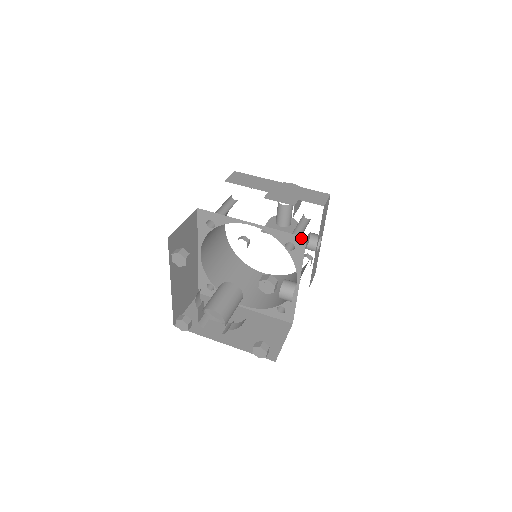
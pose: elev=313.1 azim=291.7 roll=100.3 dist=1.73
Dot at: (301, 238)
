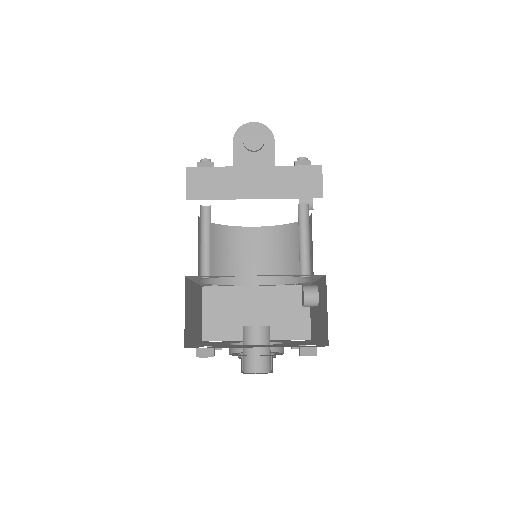
Dot at: (319, 275)
